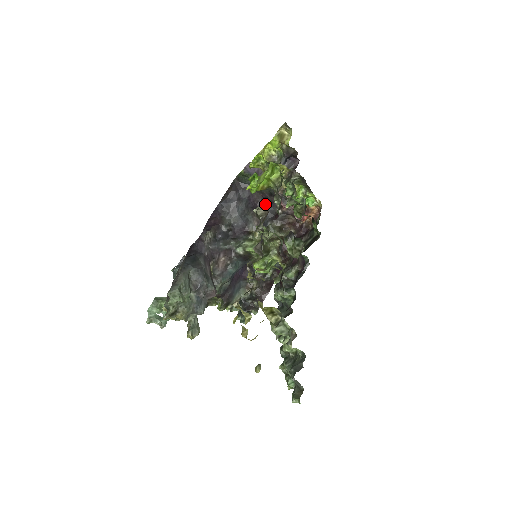
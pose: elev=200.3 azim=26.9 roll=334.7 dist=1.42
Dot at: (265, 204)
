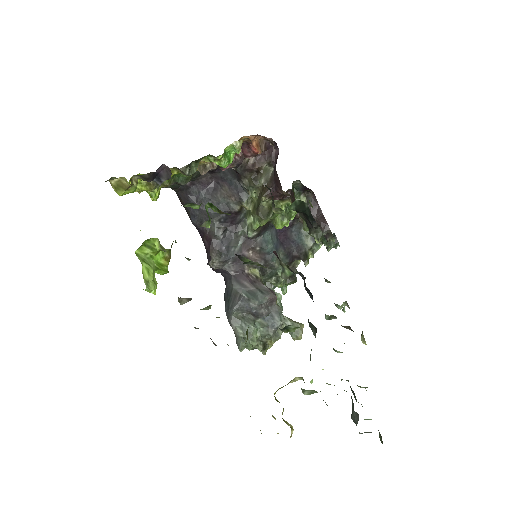
Dot at: occluded
